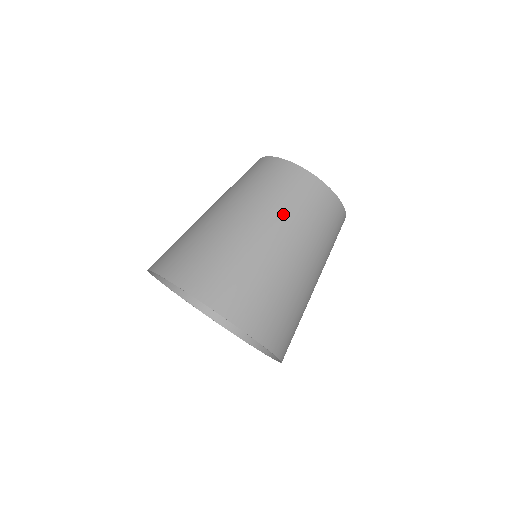
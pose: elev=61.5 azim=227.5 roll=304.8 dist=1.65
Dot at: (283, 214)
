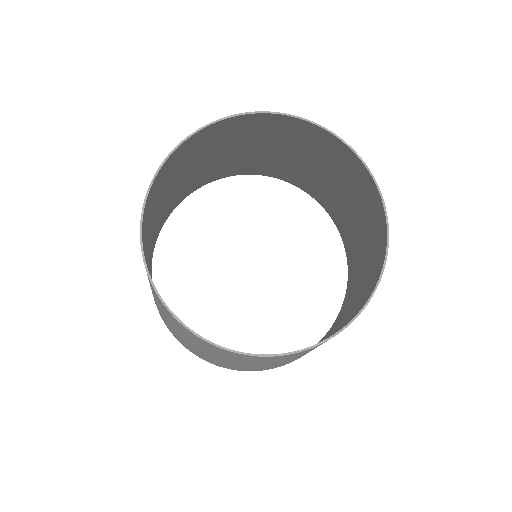
Dot at: (217, 356)
